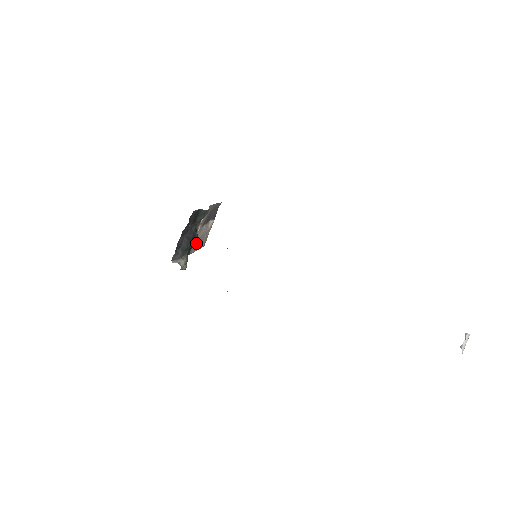
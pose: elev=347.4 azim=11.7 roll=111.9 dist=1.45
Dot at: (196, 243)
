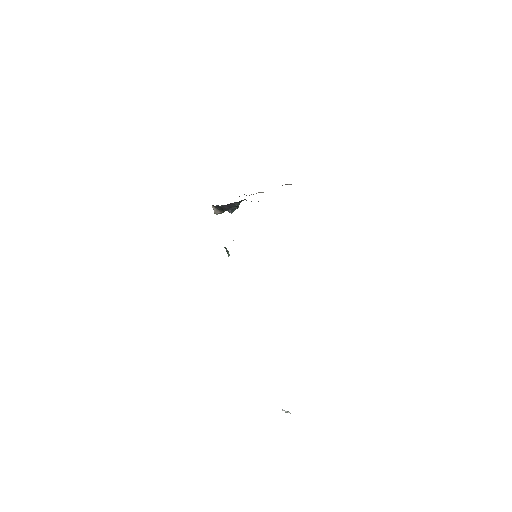
Dot at: (233, 211)
